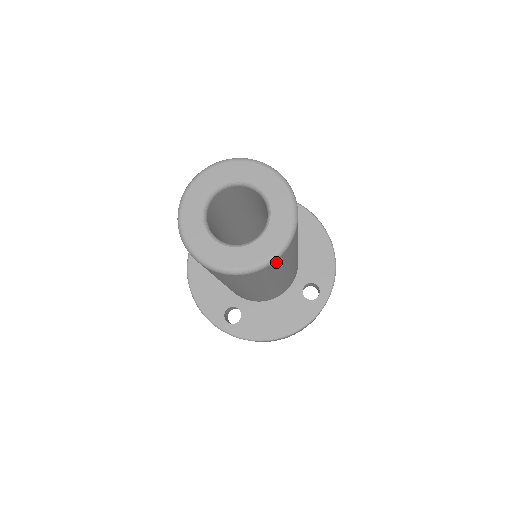
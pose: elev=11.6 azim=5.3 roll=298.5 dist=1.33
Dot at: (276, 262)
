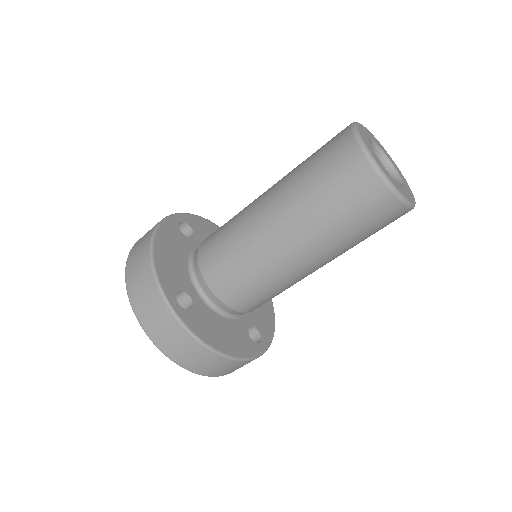
Dot at: (401, 212)
